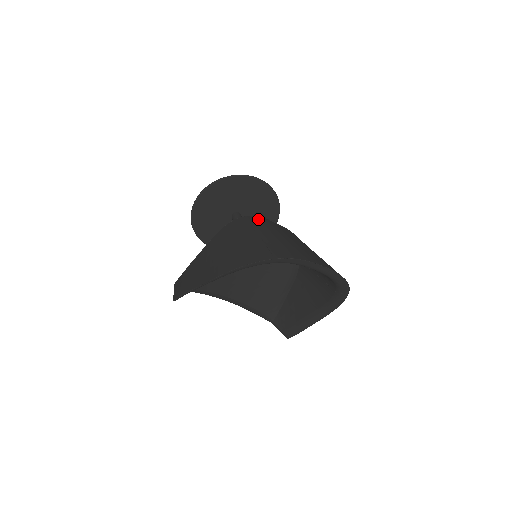
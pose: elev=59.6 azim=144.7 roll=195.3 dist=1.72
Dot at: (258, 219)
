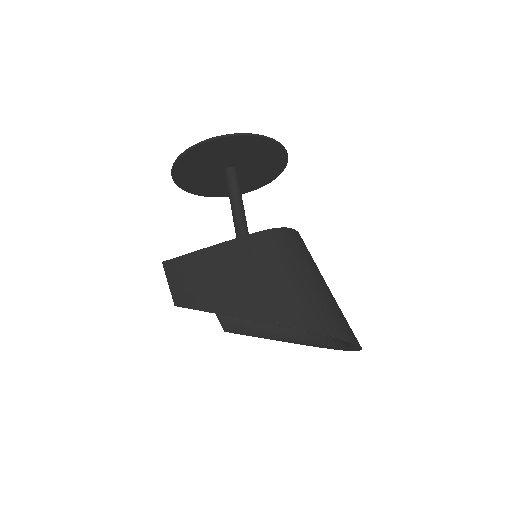
Dot at: (300, 239)
